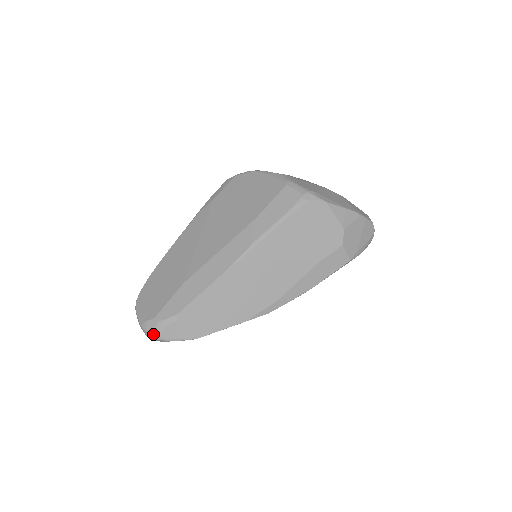
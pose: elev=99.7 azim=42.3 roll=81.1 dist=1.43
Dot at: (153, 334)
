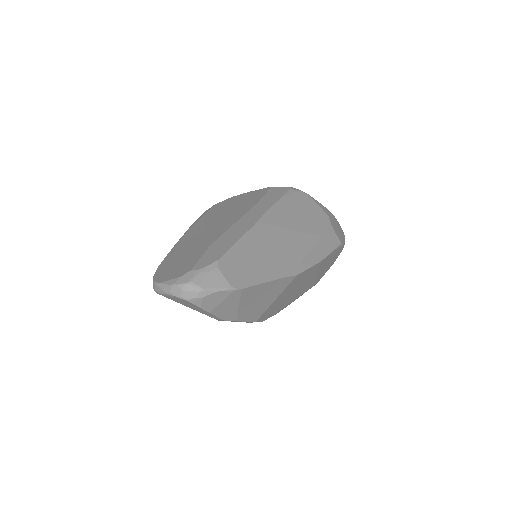
Dot at: (194, 284)
